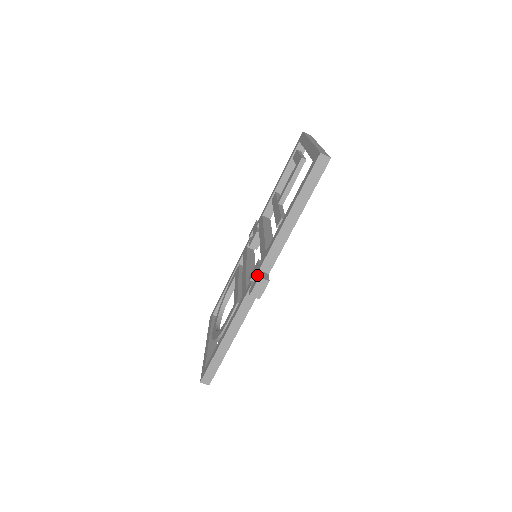
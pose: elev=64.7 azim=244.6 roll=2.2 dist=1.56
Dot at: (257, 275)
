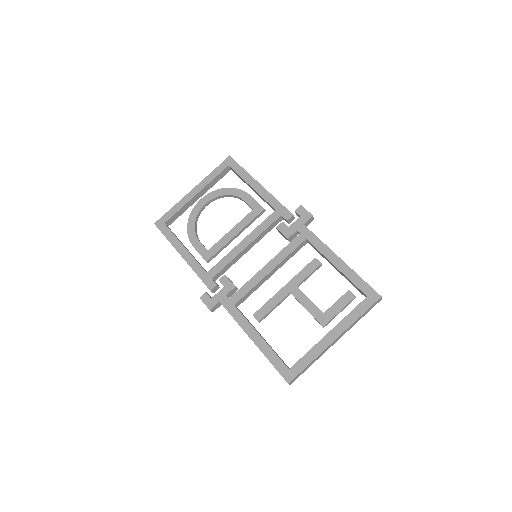
Dot at: (214, 303)
